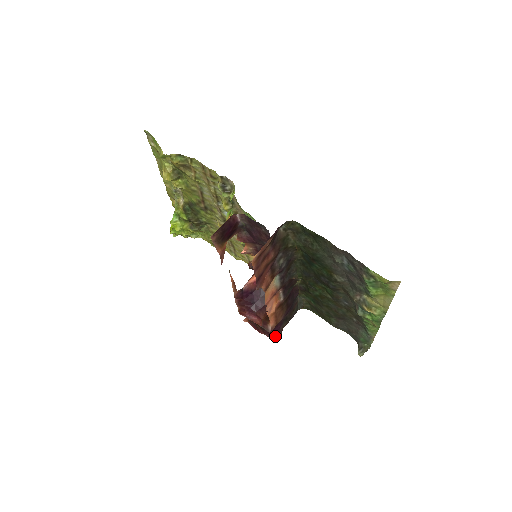
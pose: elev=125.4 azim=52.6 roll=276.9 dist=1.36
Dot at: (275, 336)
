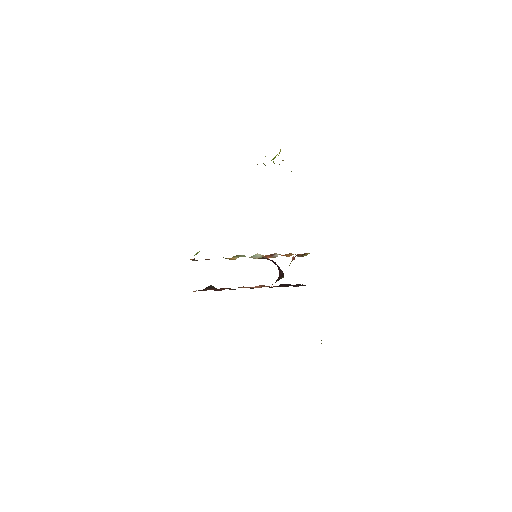
Dot at: occluded
